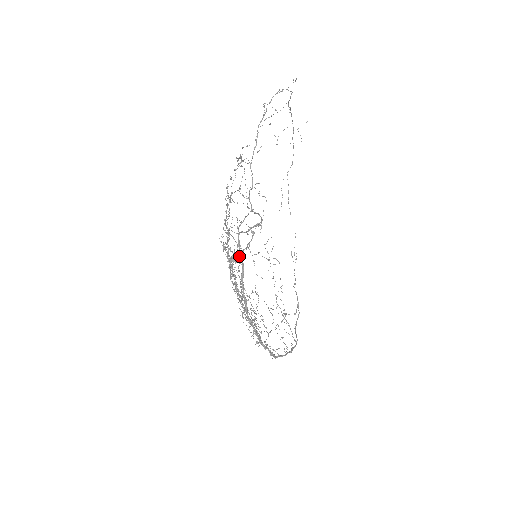
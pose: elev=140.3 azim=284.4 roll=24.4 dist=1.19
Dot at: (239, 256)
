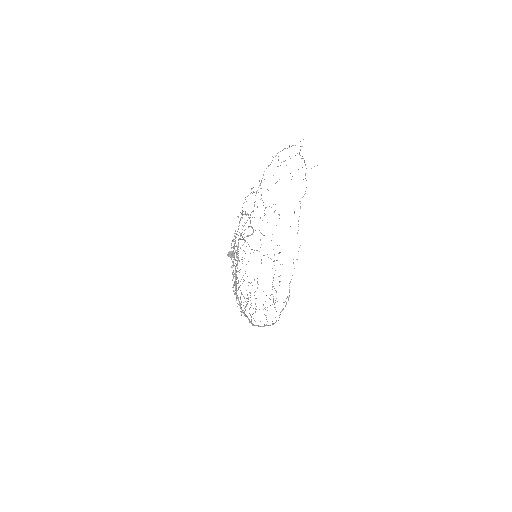
Dot at: (232, 253)
